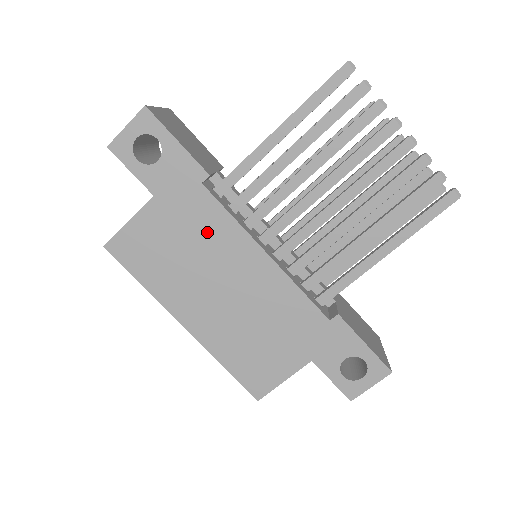
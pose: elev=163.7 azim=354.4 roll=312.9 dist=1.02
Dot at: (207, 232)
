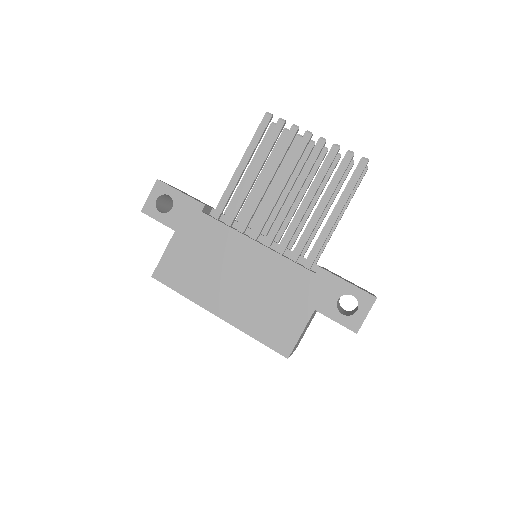
Dot at: (214, 242)
